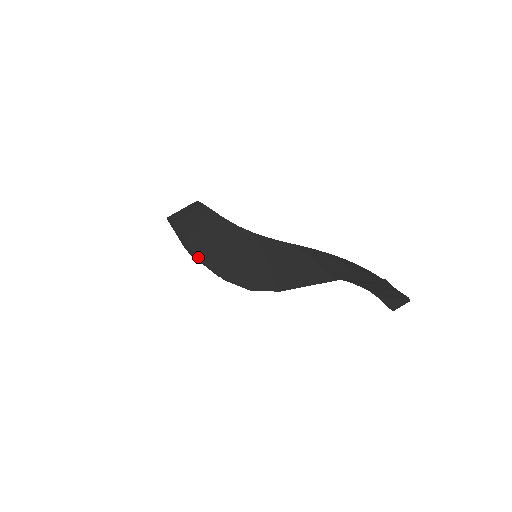
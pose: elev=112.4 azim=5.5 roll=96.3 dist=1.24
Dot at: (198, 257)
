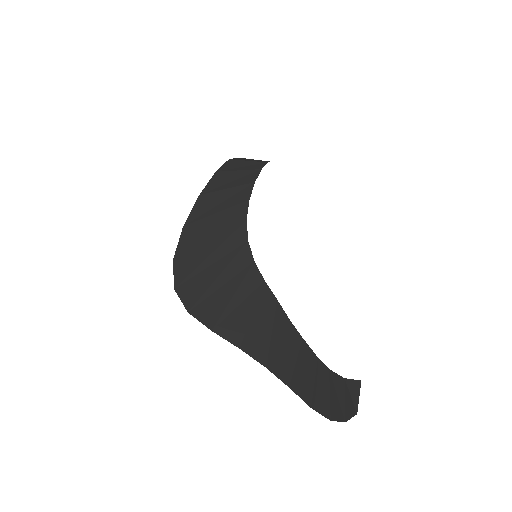
Dot at: (186, 221)
